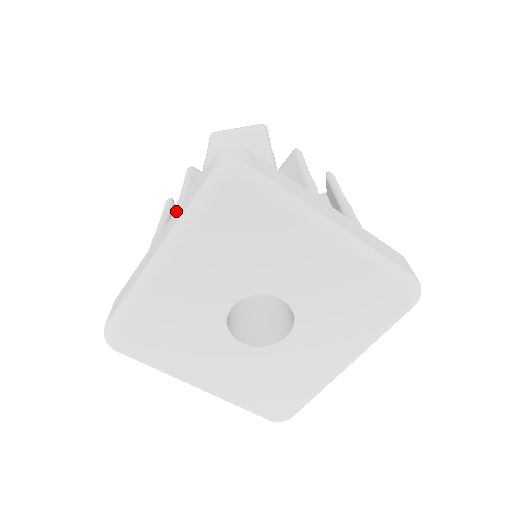
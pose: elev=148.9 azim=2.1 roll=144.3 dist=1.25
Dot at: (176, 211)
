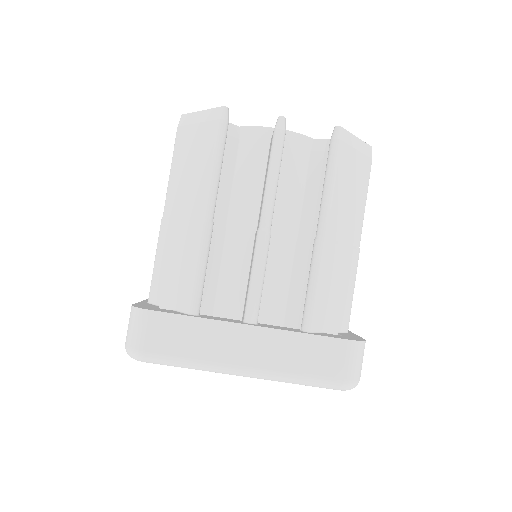
Dot at: (284, 336)
